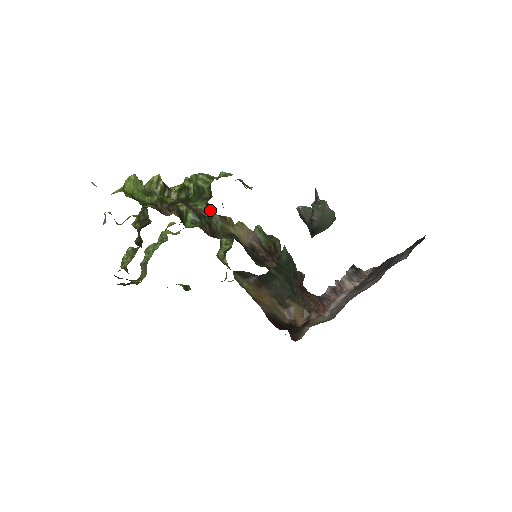
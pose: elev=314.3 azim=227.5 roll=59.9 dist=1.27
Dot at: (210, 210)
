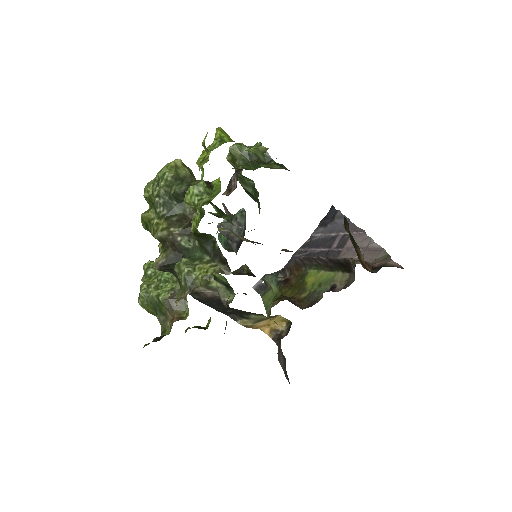
Dot at: occluded
